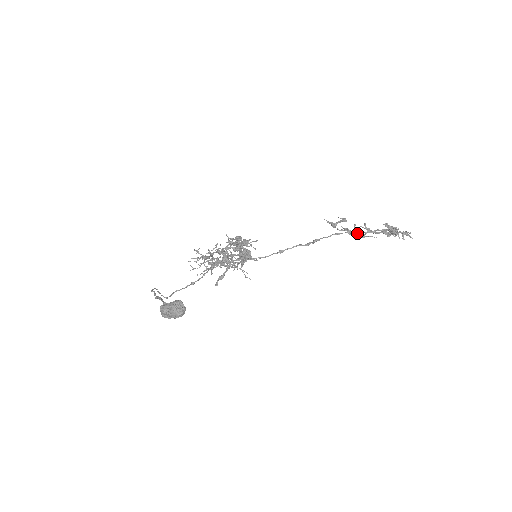
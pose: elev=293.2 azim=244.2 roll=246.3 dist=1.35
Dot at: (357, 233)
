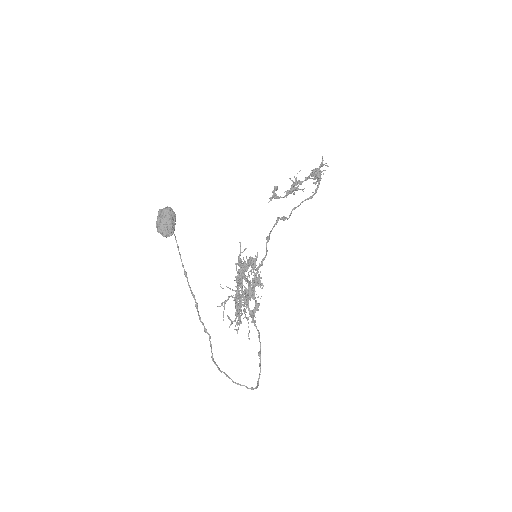
Dot at: (292, 184)
